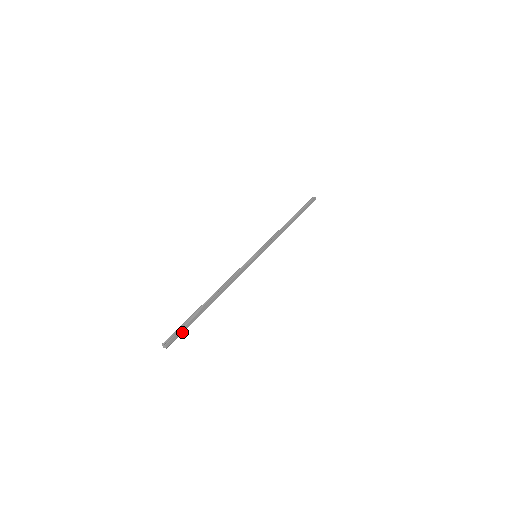
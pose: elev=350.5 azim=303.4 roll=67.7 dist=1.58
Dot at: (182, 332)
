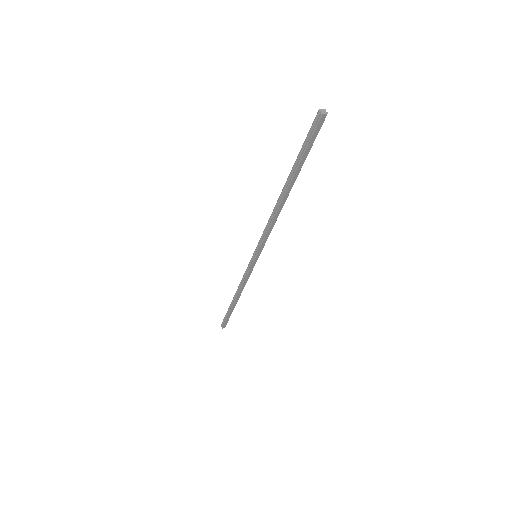
Dot at: (228, 319)
